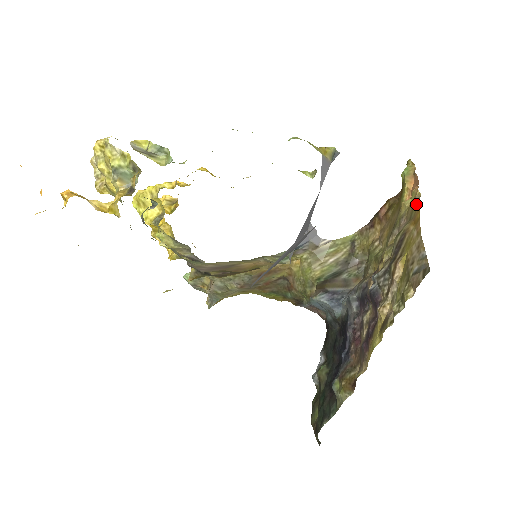
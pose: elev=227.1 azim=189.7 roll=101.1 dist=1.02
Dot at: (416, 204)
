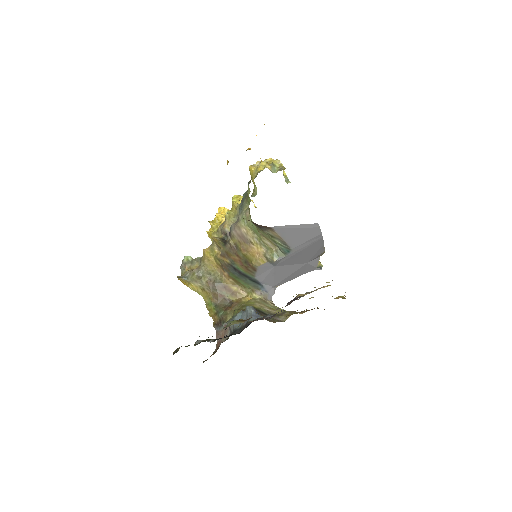
Dot at: occluded
